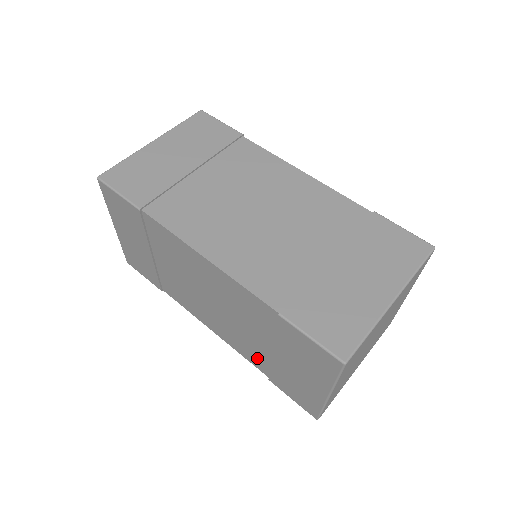
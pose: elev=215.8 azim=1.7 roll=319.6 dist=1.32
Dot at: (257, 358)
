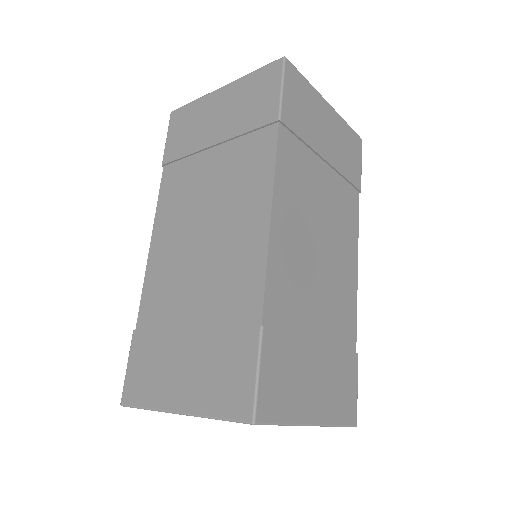
Dot at: (157, 309)
